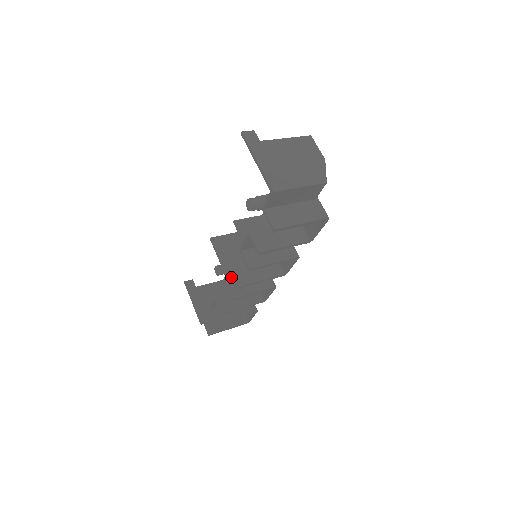
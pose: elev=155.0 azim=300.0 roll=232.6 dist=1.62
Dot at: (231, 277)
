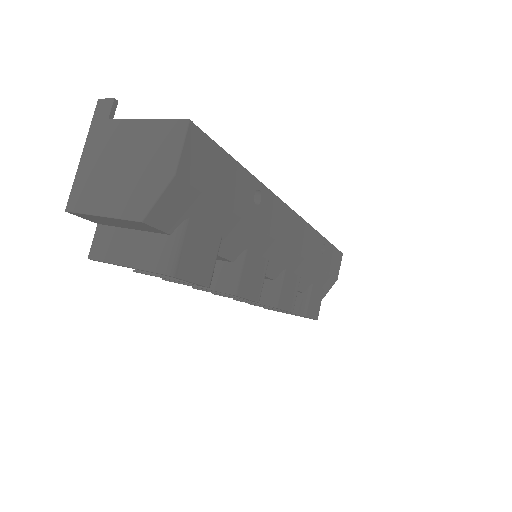
Dot at: occluded
